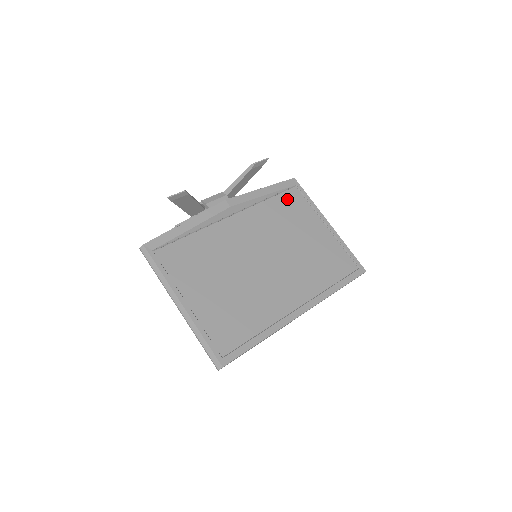
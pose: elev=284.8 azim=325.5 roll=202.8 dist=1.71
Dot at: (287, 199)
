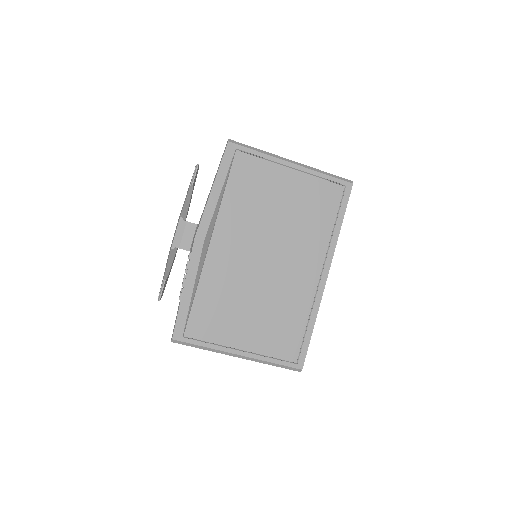
Dot at: (239, 174)
